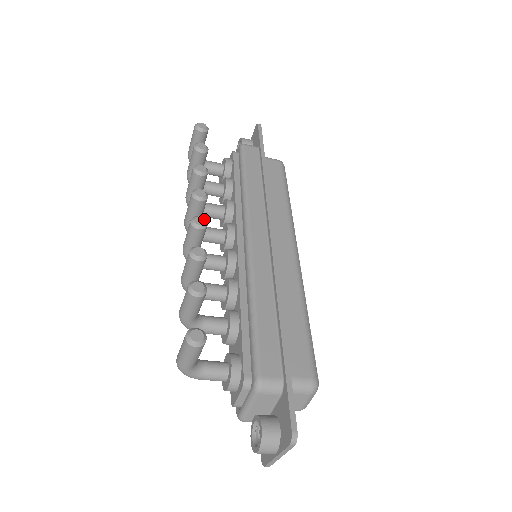
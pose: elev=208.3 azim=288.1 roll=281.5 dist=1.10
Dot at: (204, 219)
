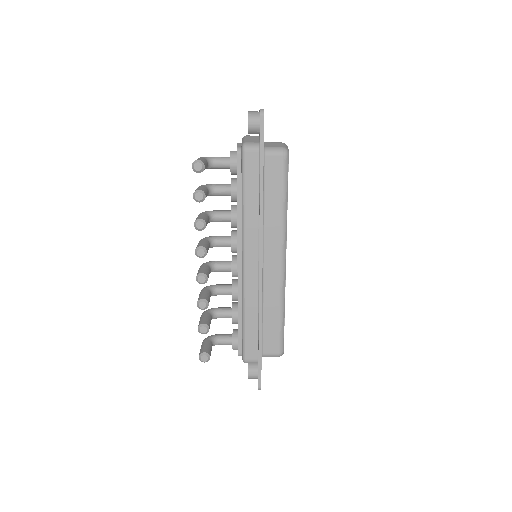
Dot at: (204, 277)
